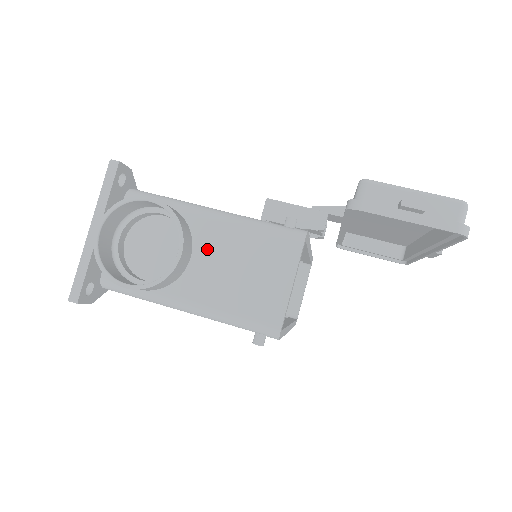
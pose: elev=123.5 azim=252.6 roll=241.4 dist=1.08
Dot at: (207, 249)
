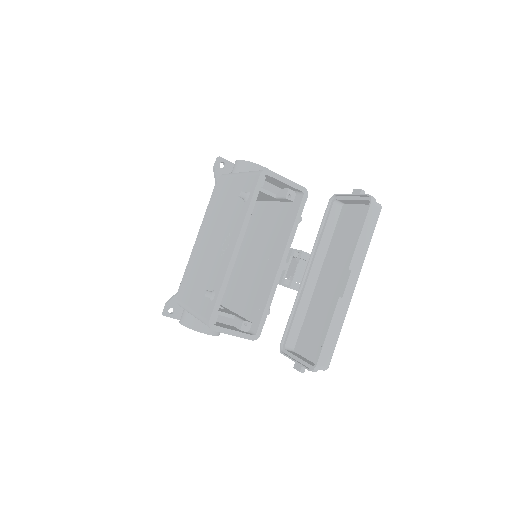
Dot at: occluded
